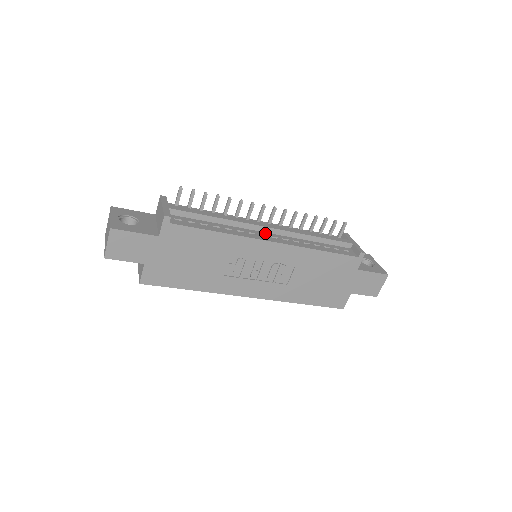
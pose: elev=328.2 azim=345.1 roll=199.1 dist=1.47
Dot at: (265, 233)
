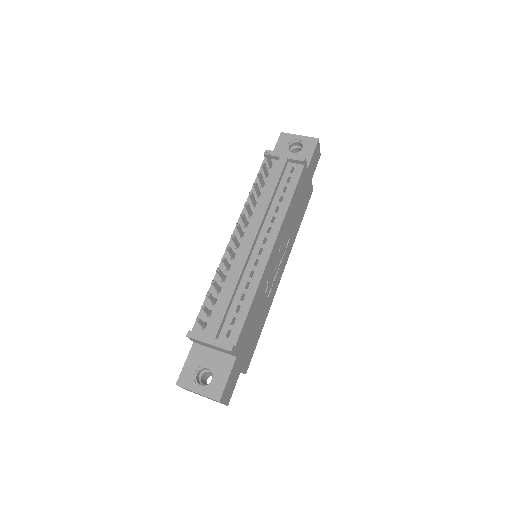
Dot at: (256, 247)
